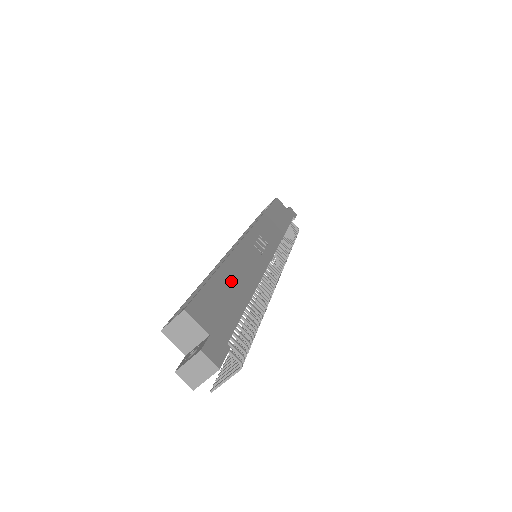
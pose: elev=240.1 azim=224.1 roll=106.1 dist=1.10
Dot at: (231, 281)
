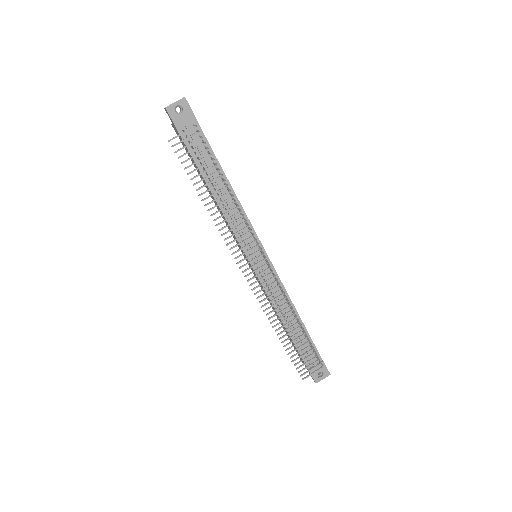
Dot at: occluded
